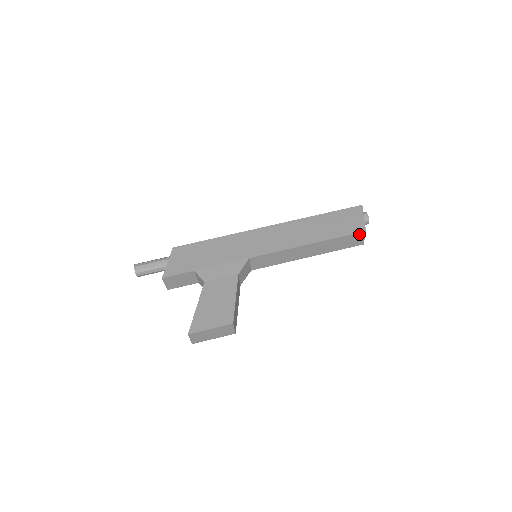
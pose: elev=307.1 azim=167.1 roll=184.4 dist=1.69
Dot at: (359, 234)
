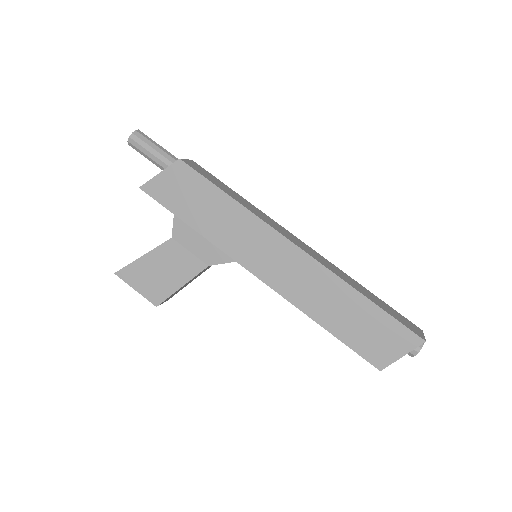
Dot at: (372, 362)
